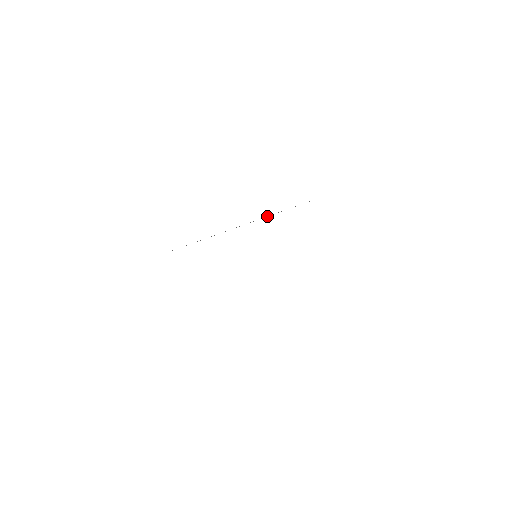
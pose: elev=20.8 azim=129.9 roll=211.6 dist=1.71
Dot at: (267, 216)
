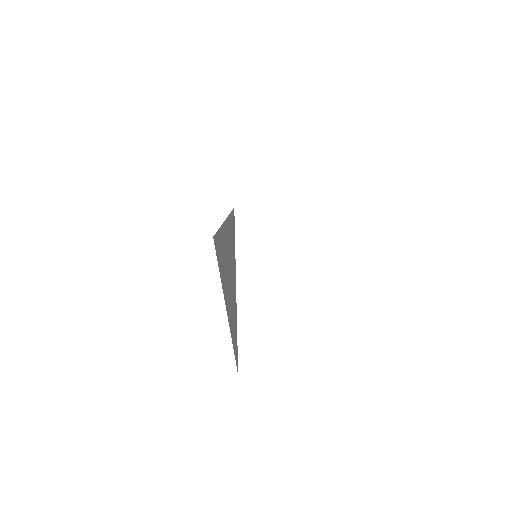
Dot at: occluded
